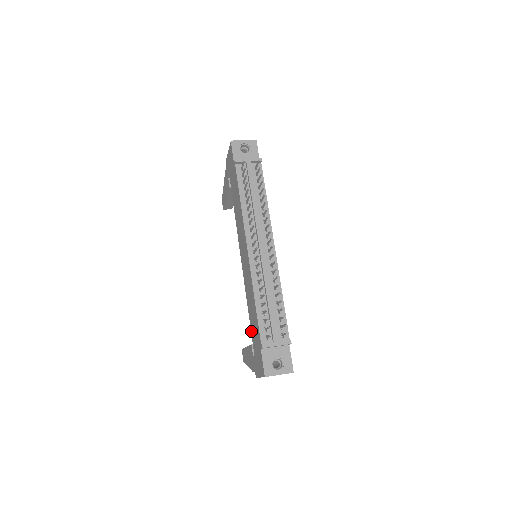
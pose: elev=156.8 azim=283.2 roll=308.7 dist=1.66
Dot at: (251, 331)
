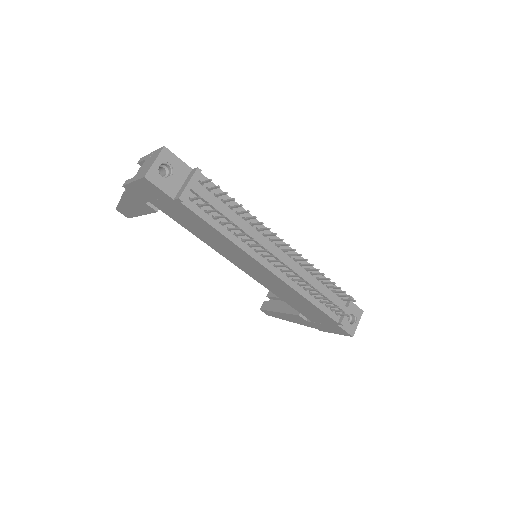
Dot at: (298, 311)
